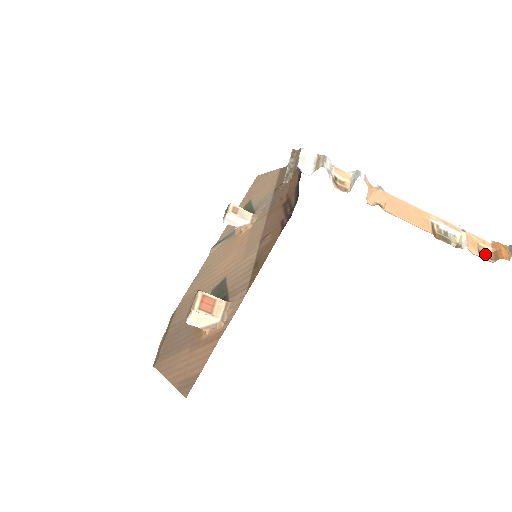
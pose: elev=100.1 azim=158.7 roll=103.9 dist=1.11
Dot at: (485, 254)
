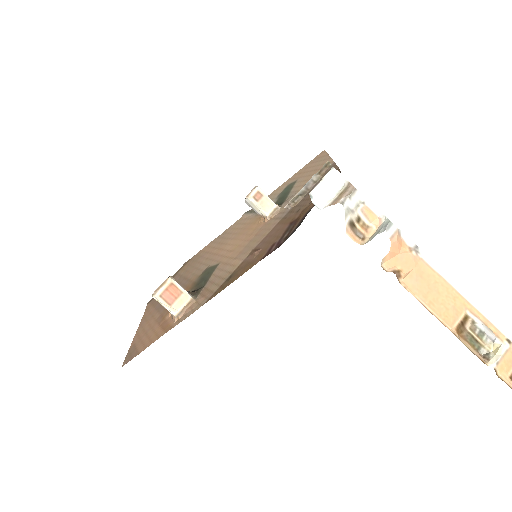
Dot at: out of frame
